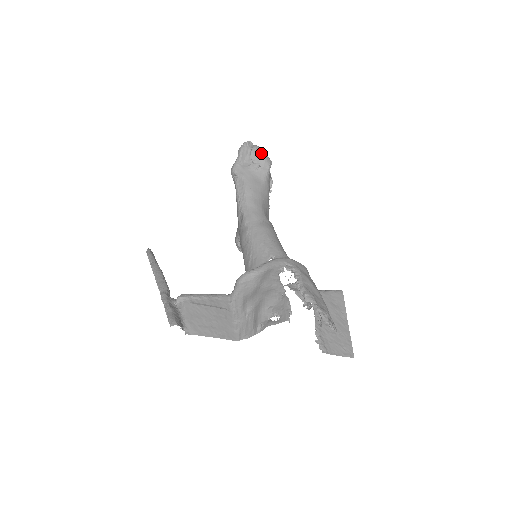
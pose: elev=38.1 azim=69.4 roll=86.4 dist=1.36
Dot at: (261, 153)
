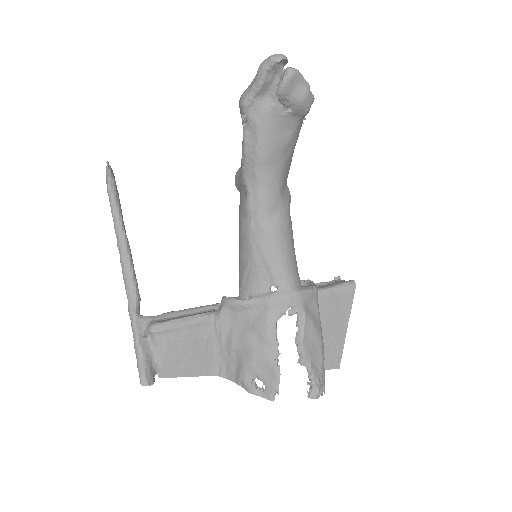
Dot at: (298, 88)
